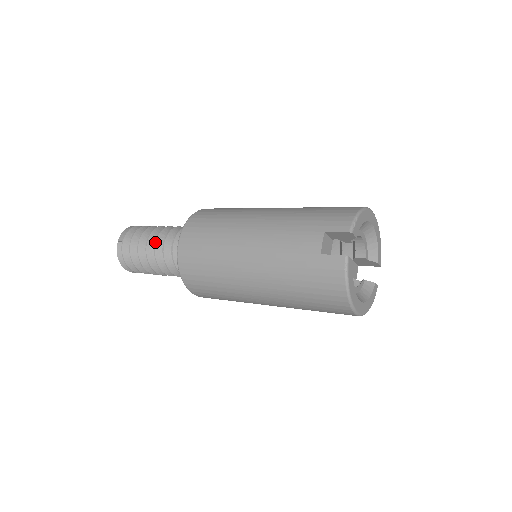
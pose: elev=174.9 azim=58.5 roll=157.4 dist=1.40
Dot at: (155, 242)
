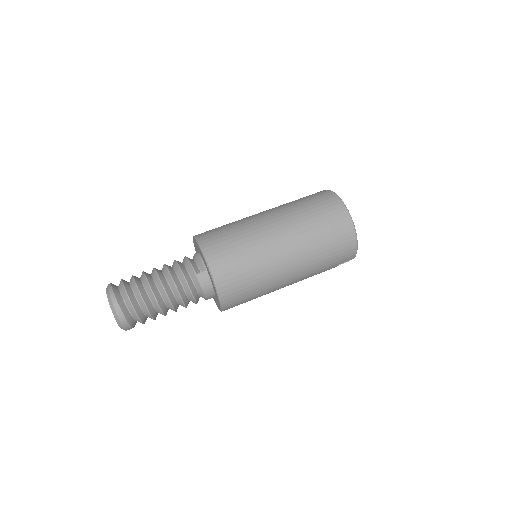
Dot at: occluded
